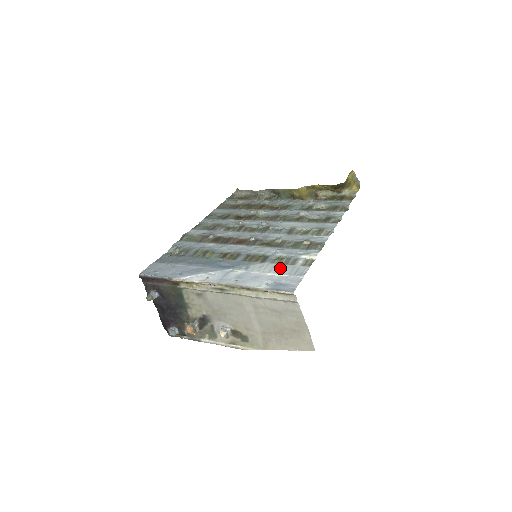
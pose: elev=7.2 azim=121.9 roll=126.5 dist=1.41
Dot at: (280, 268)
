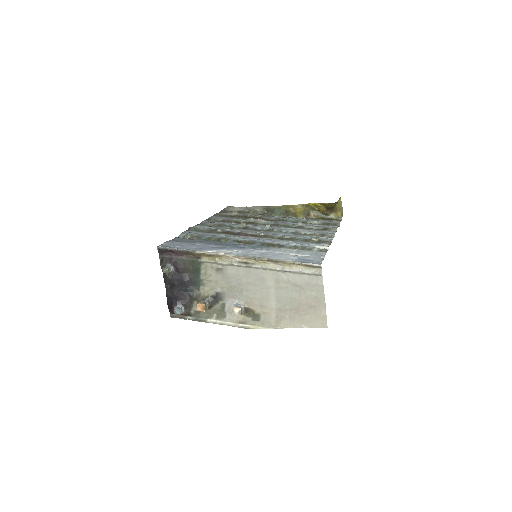
Dot at: (299, 251)
